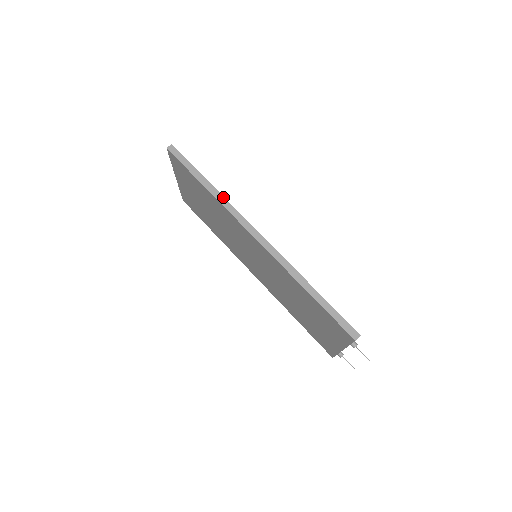
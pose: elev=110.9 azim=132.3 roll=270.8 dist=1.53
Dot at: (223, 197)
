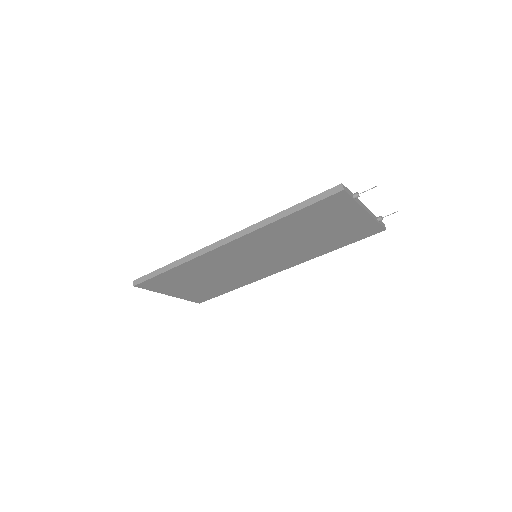
Dot at: (186, 257)
